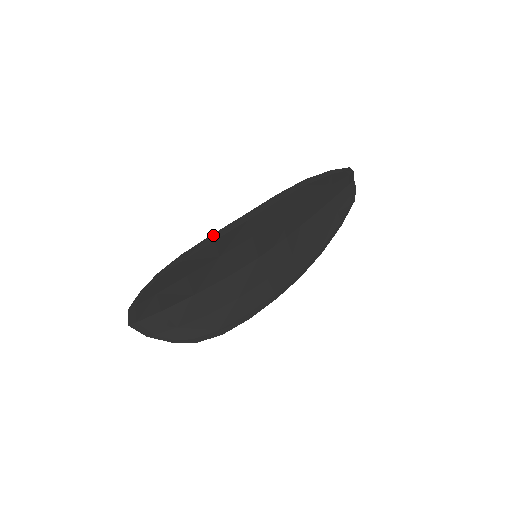
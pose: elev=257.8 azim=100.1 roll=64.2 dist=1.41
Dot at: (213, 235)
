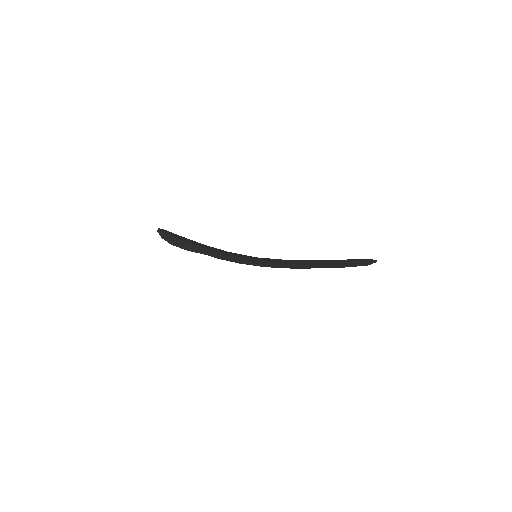
Dot at: (214, 256)
